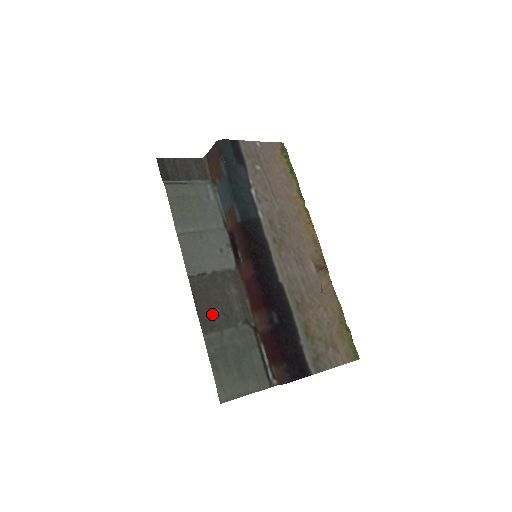
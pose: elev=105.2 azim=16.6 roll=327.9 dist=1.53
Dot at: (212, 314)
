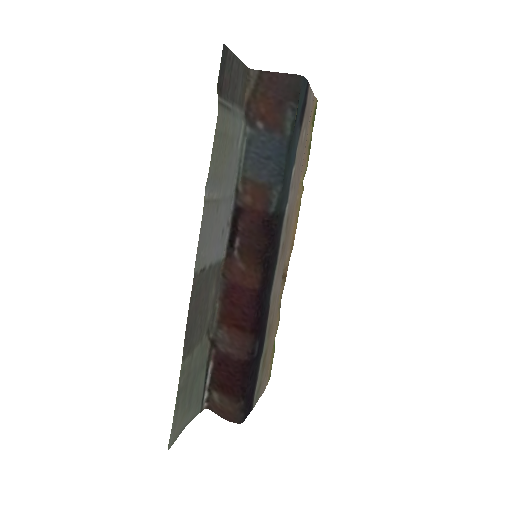
Dot at: (194, 329)
